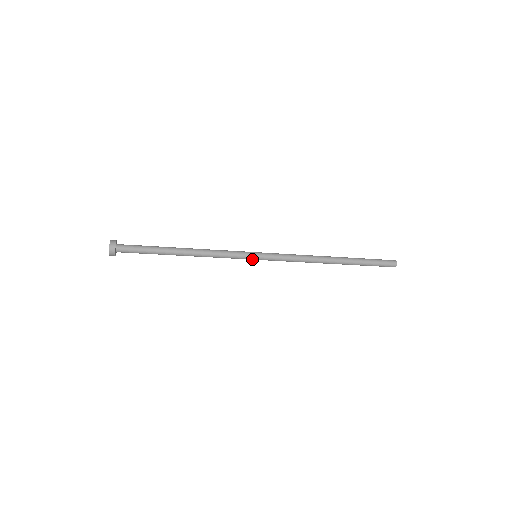
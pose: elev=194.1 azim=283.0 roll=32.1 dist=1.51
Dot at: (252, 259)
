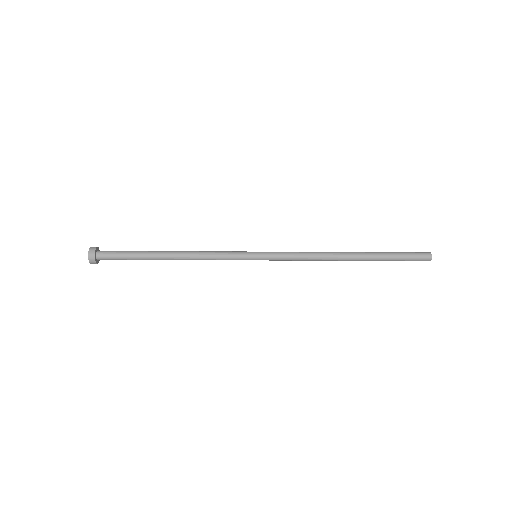
Dot at: (251, 259)
